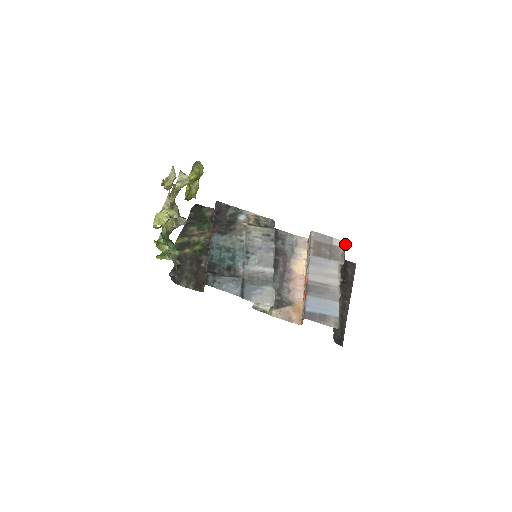
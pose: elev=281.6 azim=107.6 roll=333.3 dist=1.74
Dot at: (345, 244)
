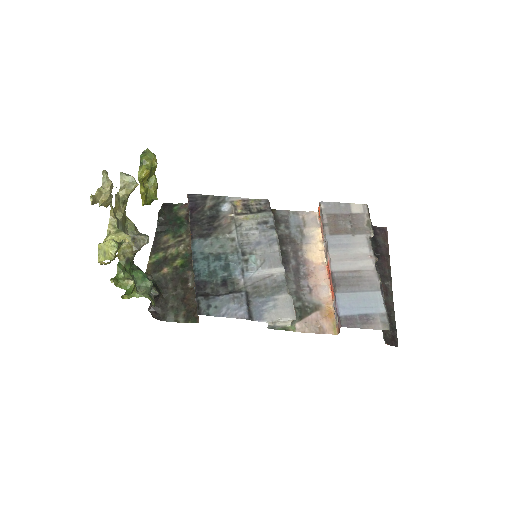
Dot at: (368, 208)
